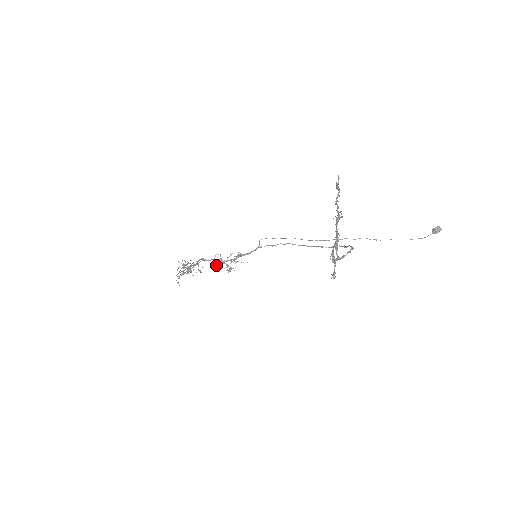
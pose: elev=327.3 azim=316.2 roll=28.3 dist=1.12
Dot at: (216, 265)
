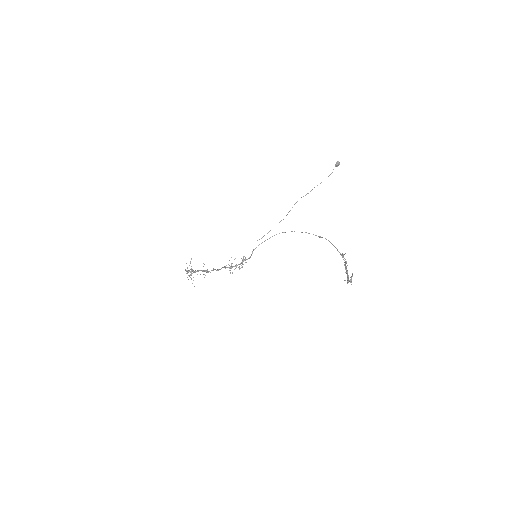
Dot at: occluded
